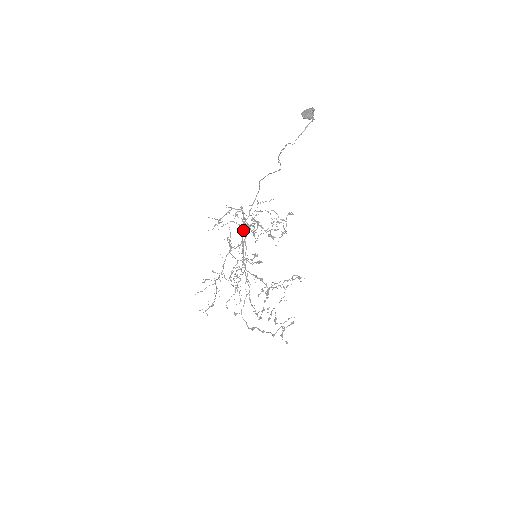
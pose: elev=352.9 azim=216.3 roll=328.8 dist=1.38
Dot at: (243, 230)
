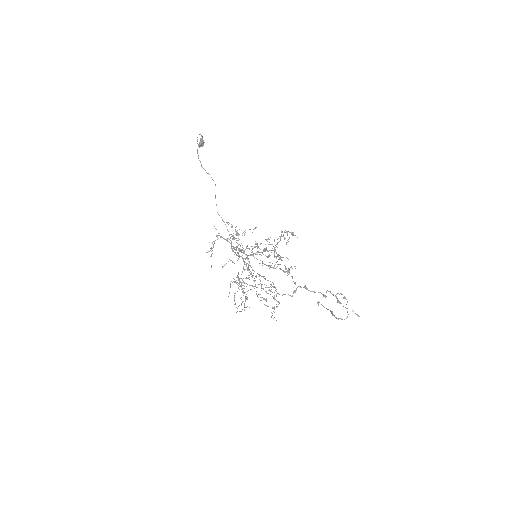
Dot at: occluded
